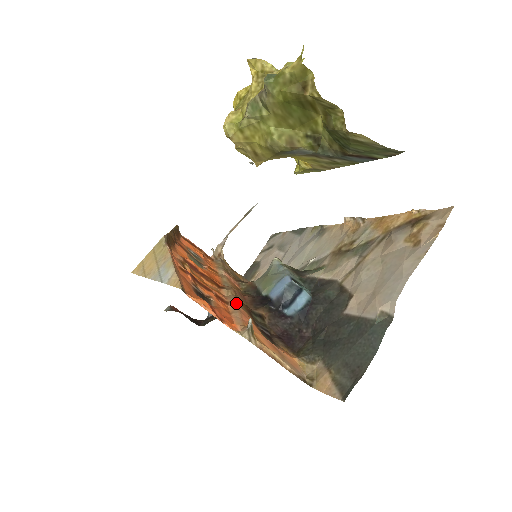
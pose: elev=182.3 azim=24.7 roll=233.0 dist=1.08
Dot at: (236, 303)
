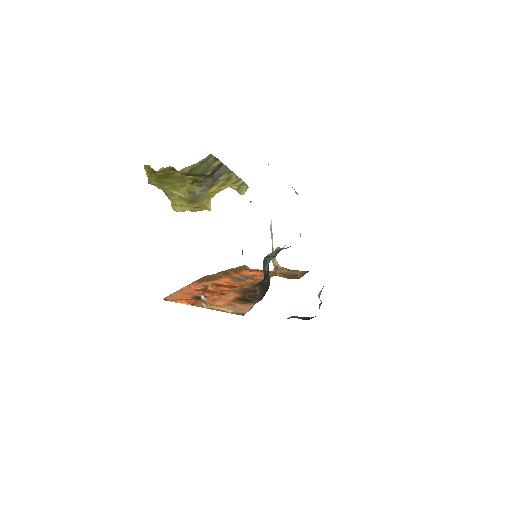
Dot at: (231, 291)
